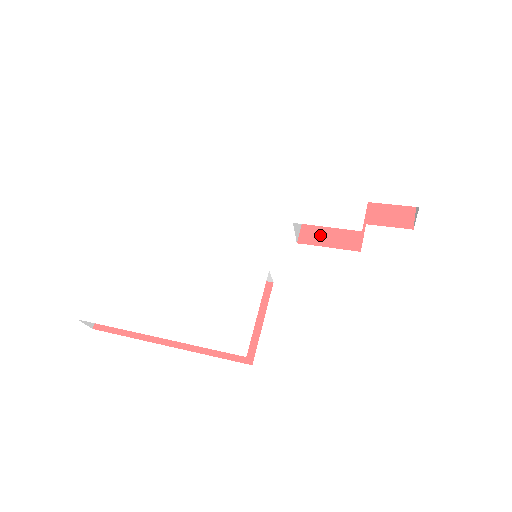
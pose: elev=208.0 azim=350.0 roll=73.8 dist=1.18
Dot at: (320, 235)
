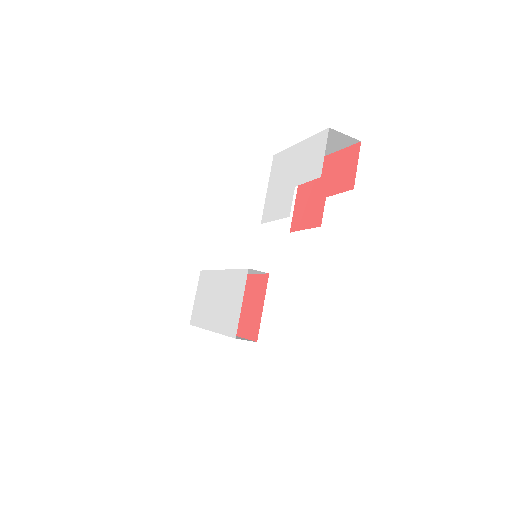
Dot at: (301, 220)
